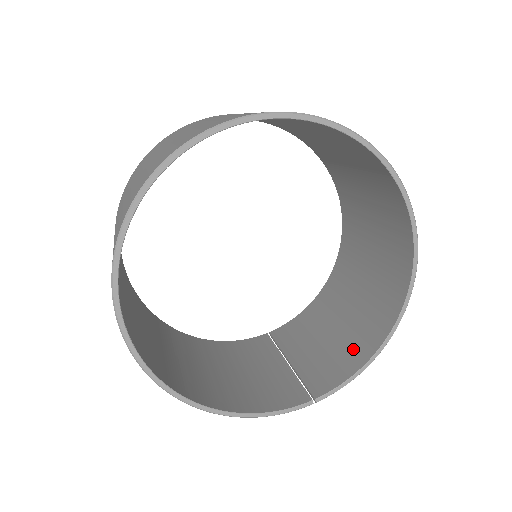
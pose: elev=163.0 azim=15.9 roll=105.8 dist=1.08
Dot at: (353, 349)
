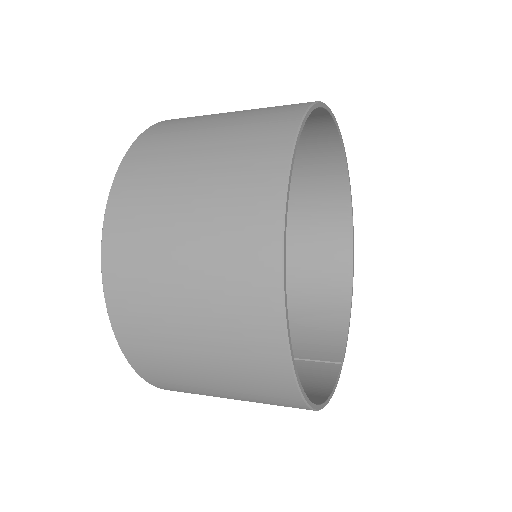
Dot at: (326, 316)
